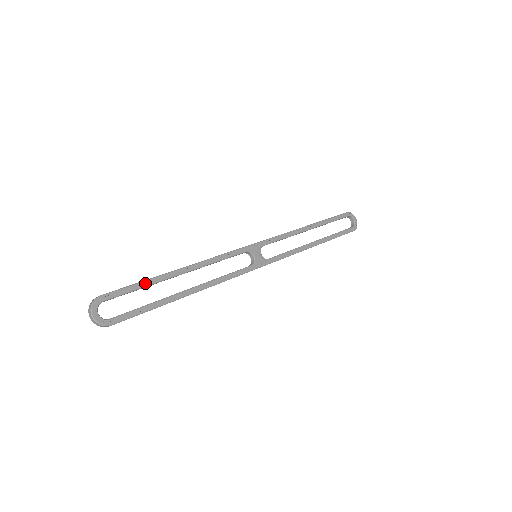
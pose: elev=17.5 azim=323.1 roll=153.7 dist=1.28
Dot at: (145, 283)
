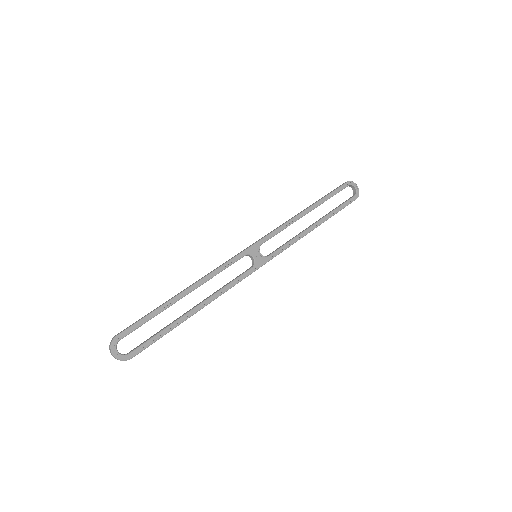
Dot at: (154, 313)
